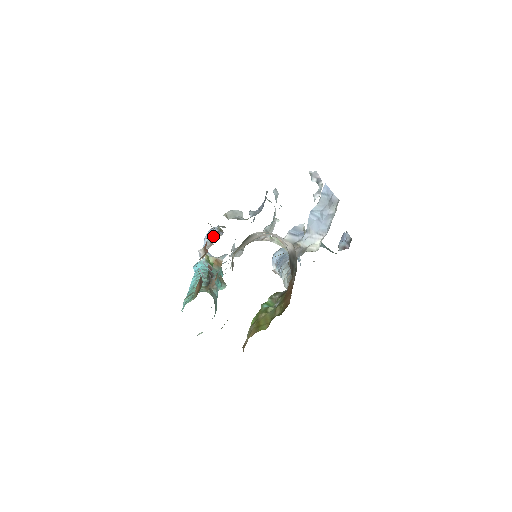
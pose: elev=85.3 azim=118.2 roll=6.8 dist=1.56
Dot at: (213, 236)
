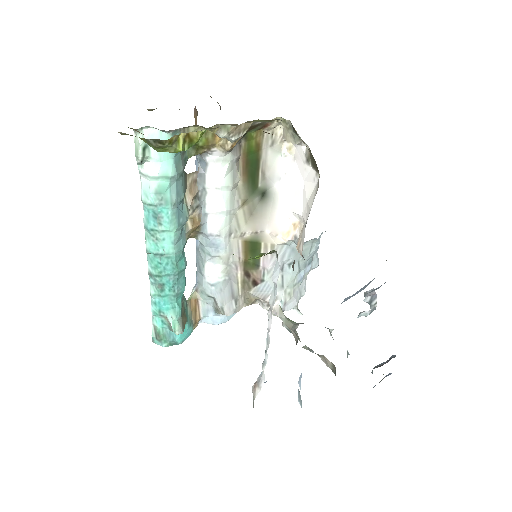
Dot at: occluded
